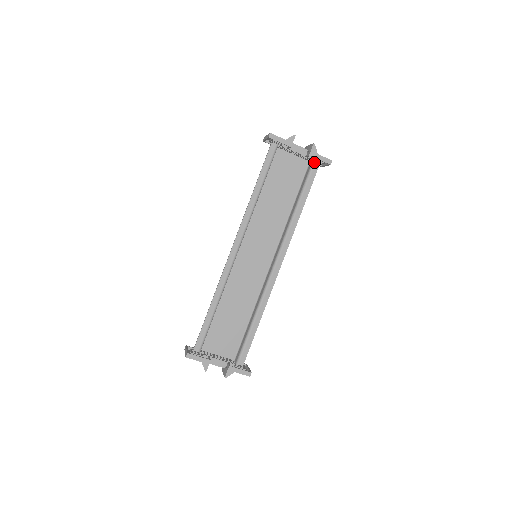
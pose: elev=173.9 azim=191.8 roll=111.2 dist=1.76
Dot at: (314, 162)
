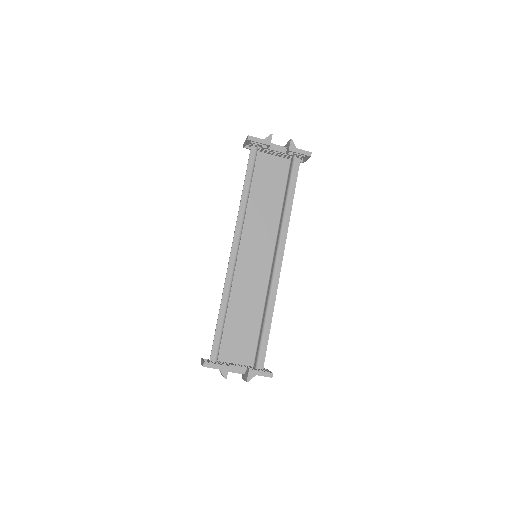
Dot at: (295, 158)
